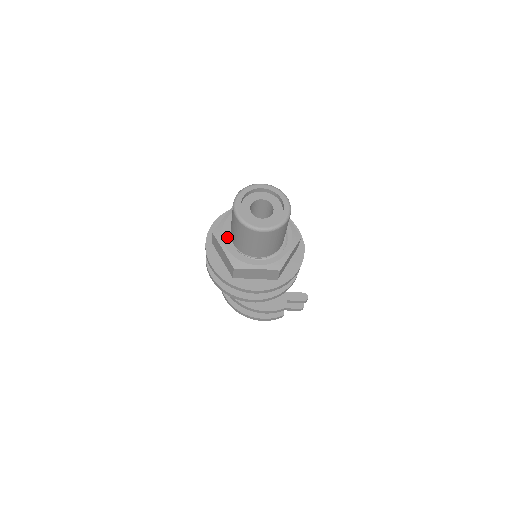
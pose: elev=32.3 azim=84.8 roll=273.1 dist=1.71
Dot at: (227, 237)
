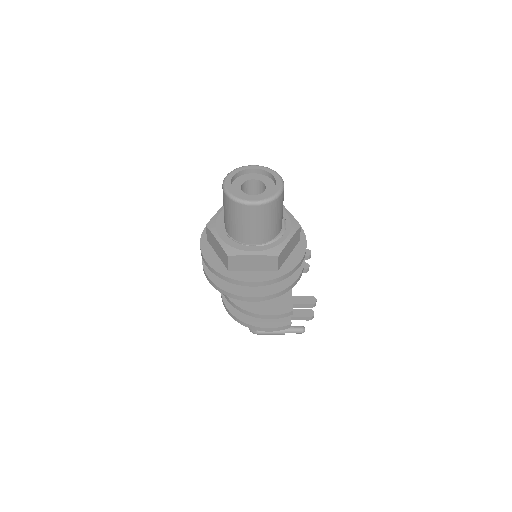
Dot at: (221, 227)
